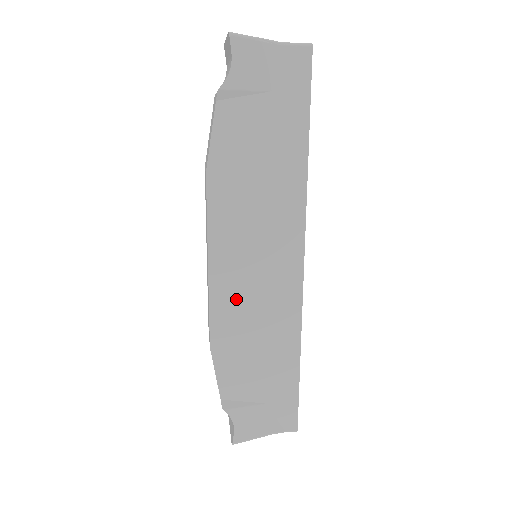
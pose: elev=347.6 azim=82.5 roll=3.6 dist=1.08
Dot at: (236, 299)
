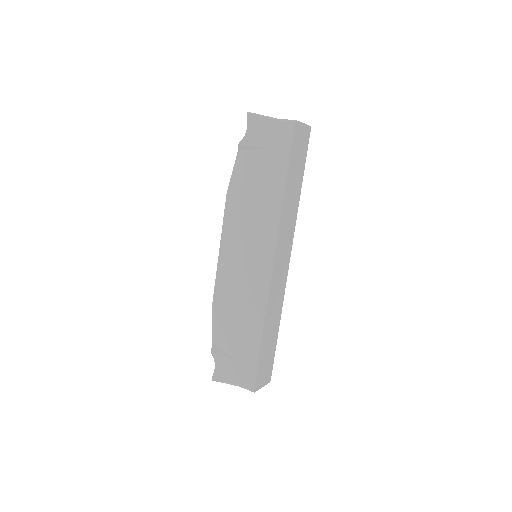
Dot at: (231, 278)
